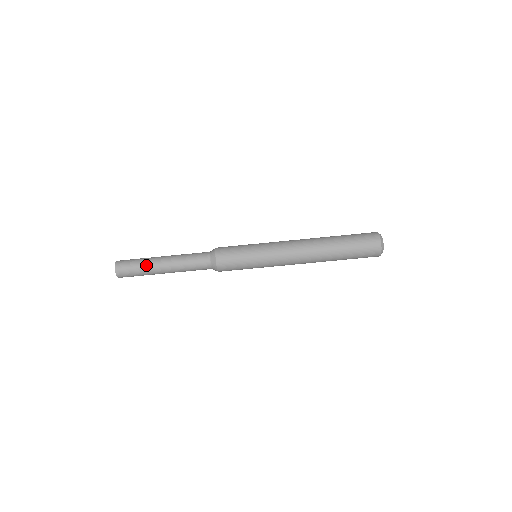
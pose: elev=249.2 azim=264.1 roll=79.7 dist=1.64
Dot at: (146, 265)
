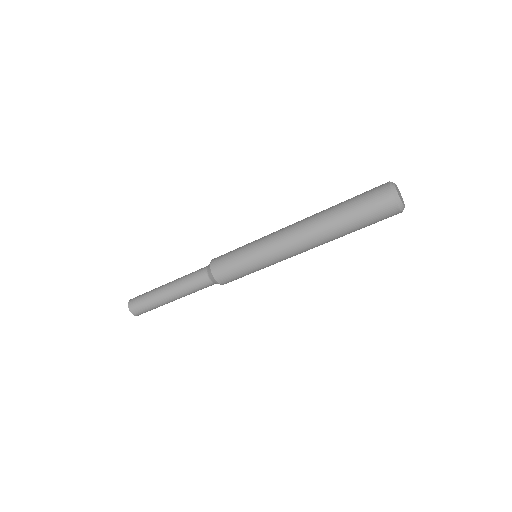
Dot at: (152, 294)
